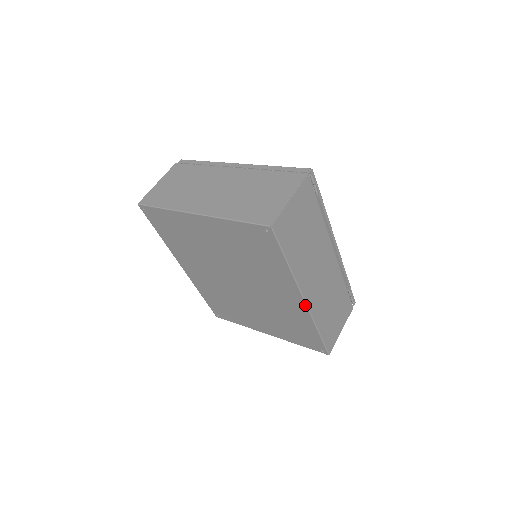
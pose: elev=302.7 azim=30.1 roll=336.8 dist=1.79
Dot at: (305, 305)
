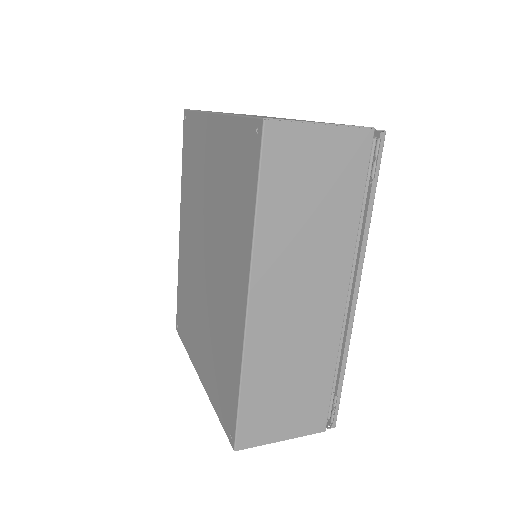
Dot at: (245, 315)
